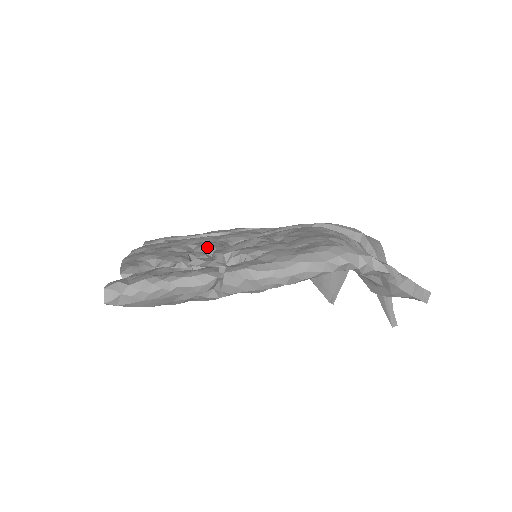
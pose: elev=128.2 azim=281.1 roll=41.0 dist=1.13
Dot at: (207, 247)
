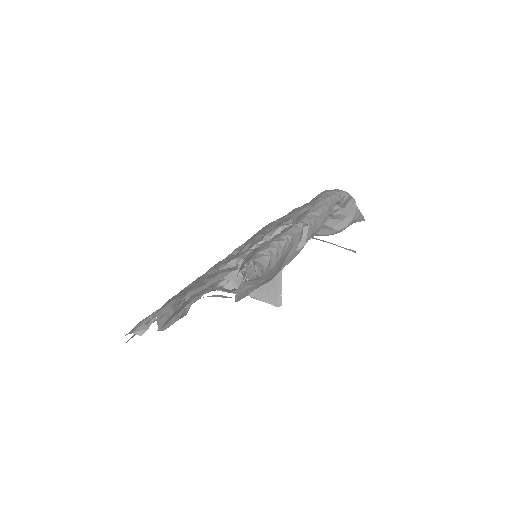
Dot at: occluded
